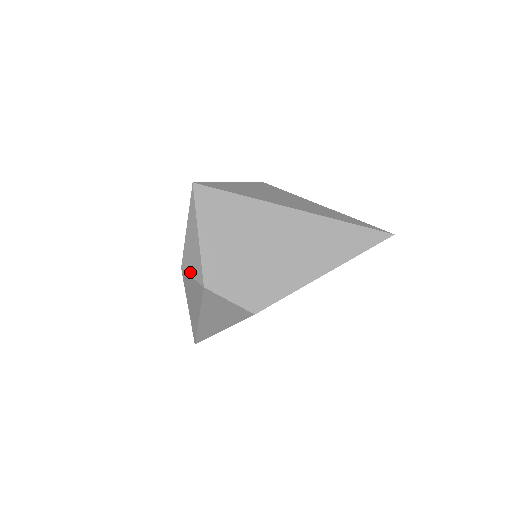
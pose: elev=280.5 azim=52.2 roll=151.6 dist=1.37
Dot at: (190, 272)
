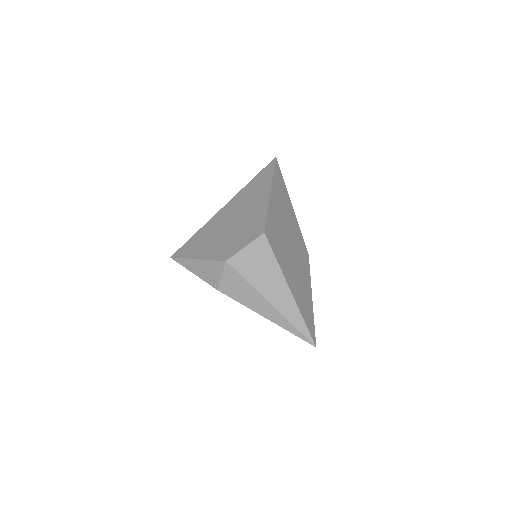
Dot at: (218, 277)
